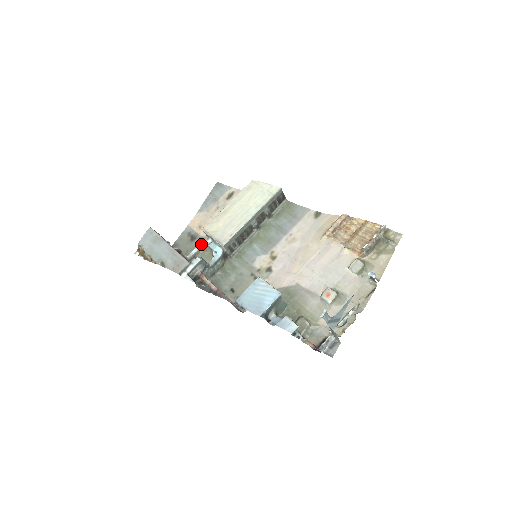
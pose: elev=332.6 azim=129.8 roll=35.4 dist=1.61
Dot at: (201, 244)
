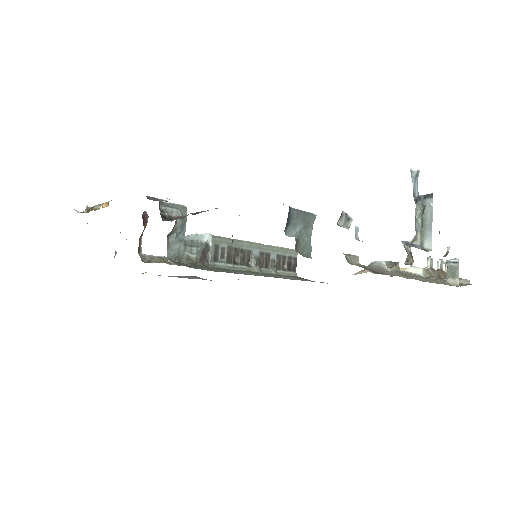
Dot at: occluded
